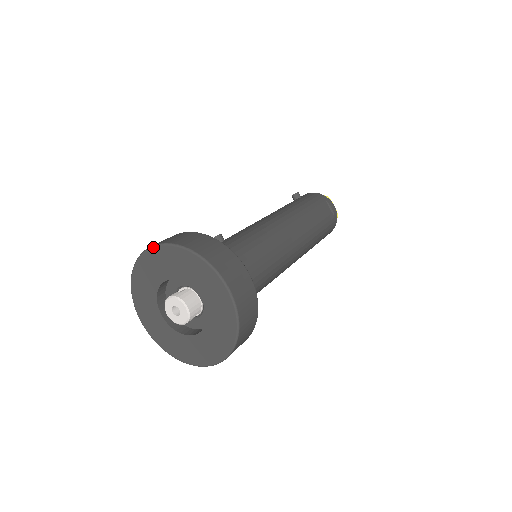
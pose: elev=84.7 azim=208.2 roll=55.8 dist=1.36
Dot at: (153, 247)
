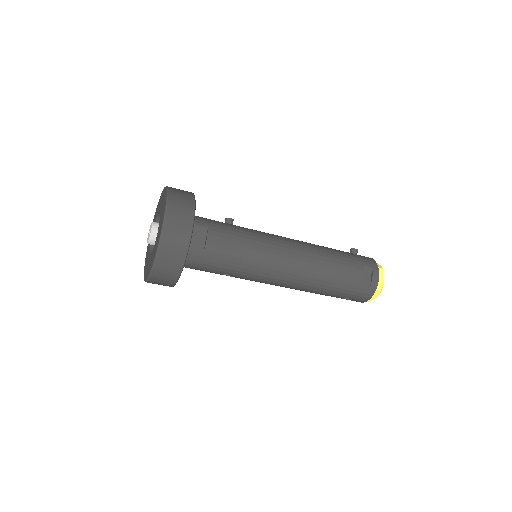
Dot at: (164, 187)
